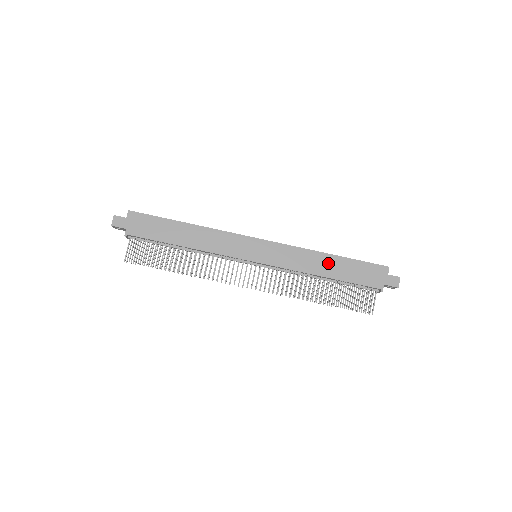
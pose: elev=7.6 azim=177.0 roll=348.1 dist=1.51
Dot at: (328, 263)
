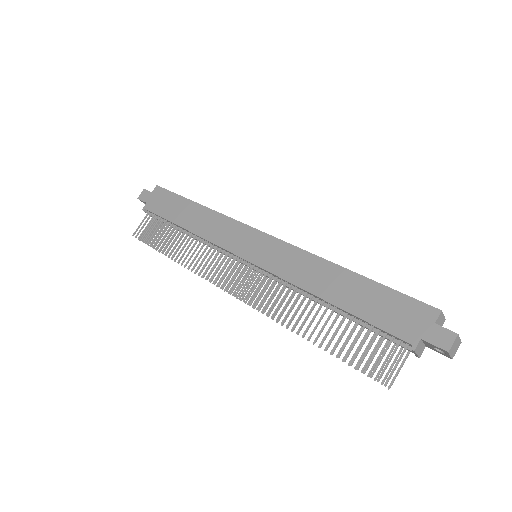
Dot at: (338, 281)
